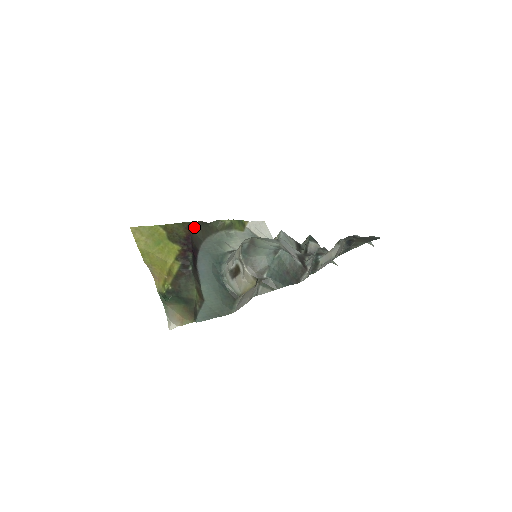
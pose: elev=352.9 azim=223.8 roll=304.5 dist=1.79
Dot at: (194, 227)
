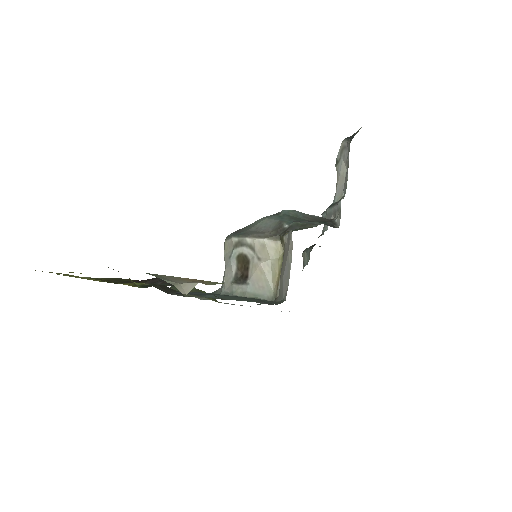
Dot at: occluded
